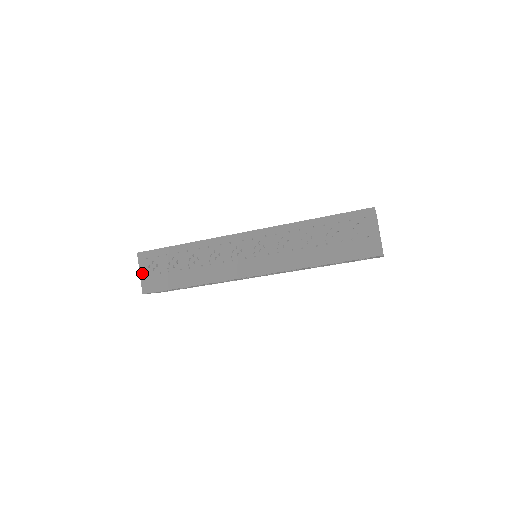
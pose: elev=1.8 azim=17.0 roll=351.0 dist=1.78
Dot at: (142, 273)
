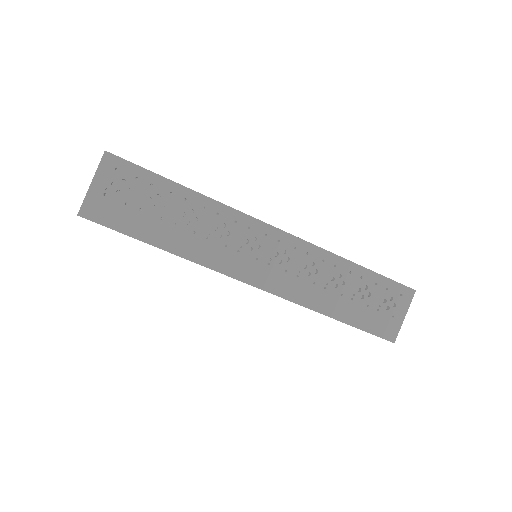
Dot at: (96, 185)
